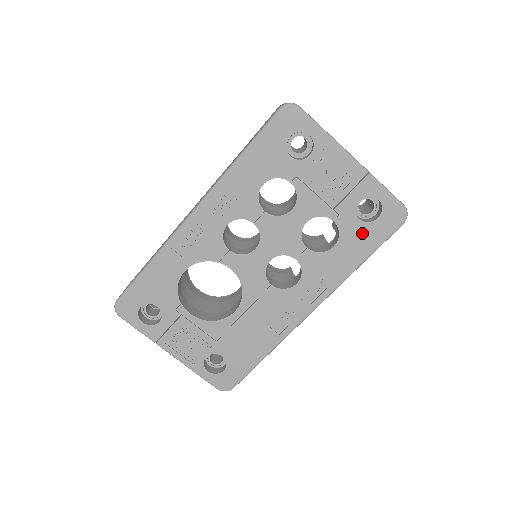
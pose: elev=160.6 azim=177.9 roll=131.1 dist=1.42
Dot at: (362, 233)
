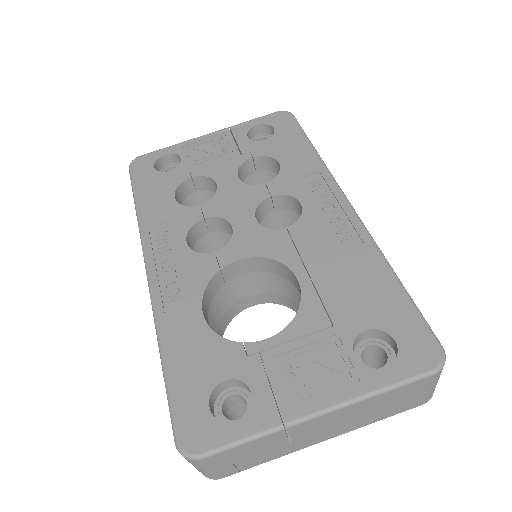
Dot at: (281, 141)
